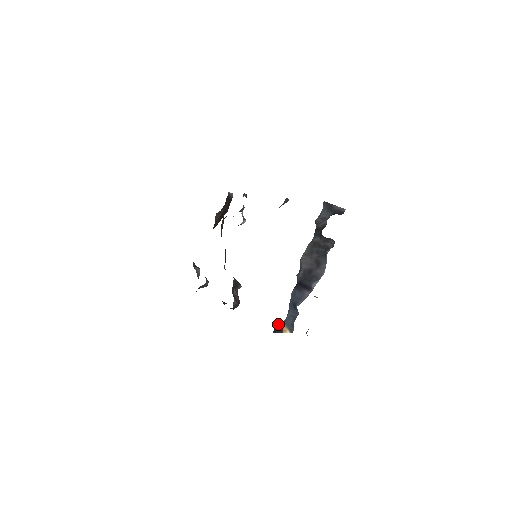
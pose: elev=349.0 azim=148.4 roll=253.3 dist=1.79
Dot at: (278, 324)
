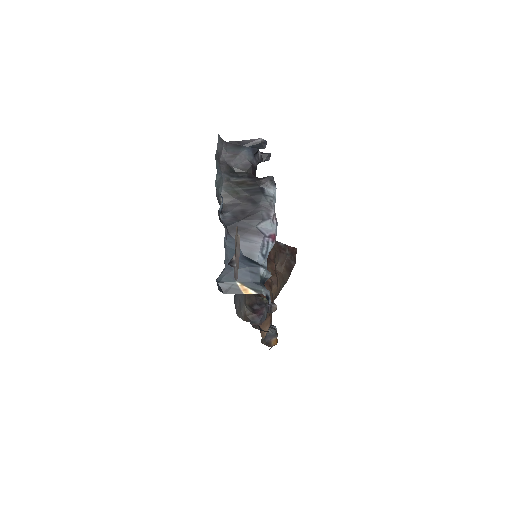
Dot at: (224, 281)
